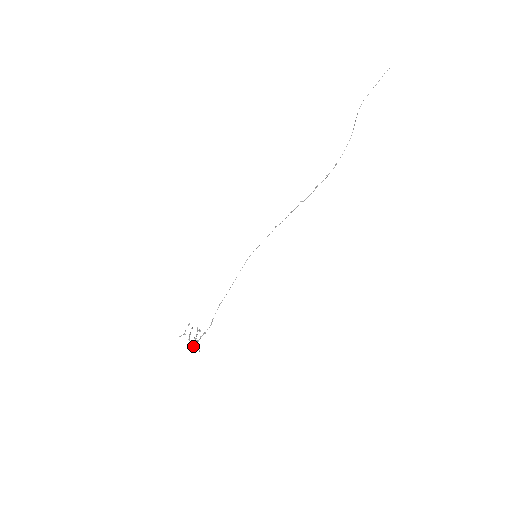
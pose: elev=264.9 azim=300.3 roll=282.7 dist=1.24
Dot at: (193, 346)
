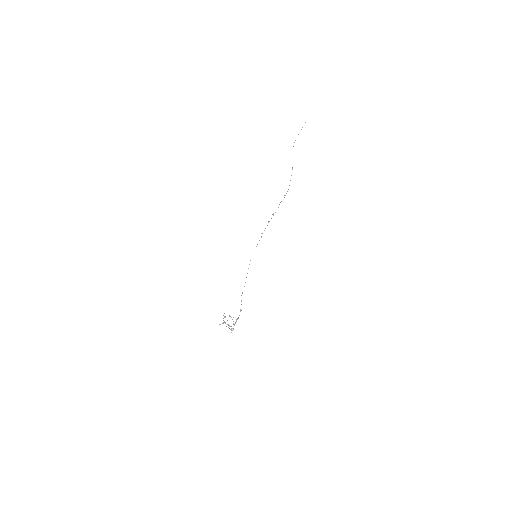
Dot at: (232, 330)
